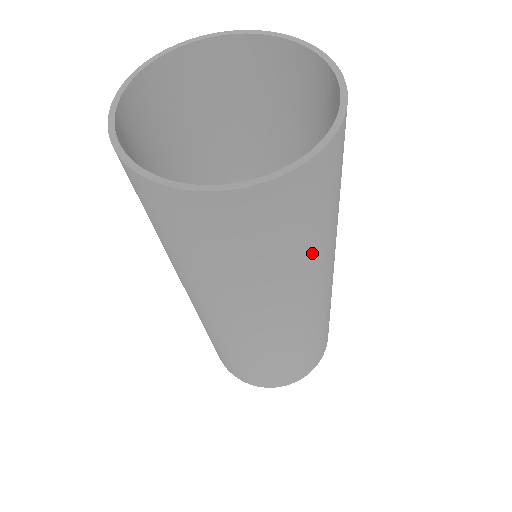
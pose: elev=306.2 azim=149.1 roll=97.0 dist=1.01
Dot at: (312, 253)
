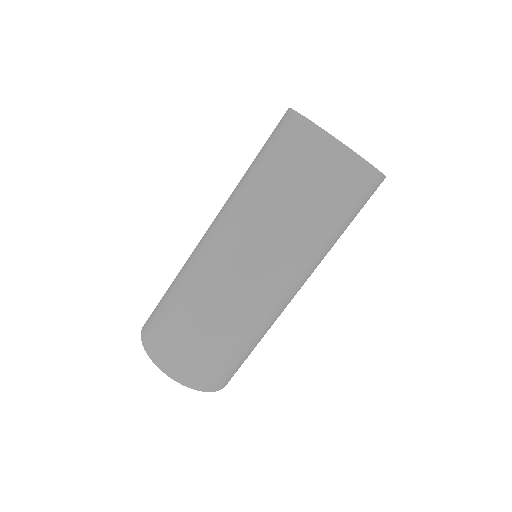
Dot at: (322, 234)
